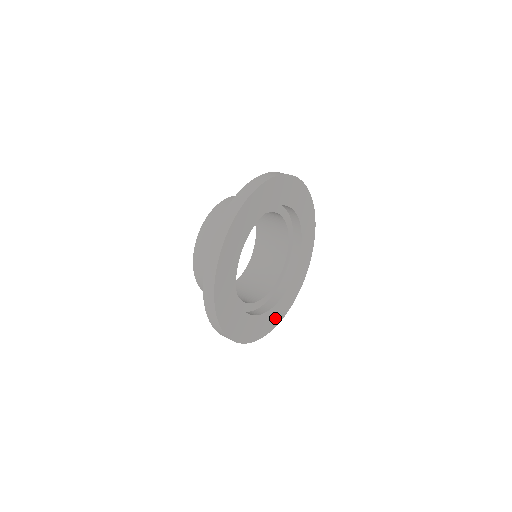
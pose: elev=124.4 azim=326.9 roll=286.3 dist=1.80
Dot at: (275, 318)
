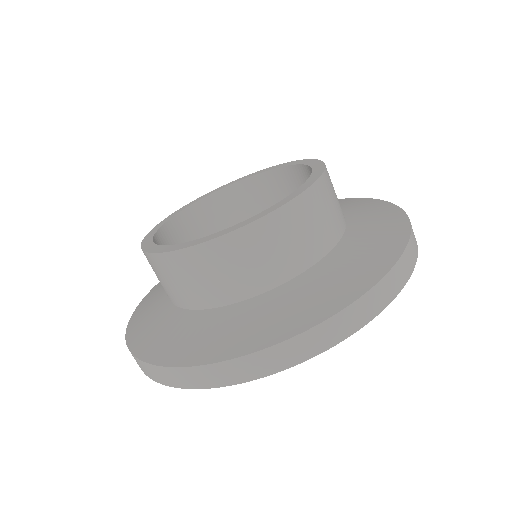
Dot at: occluded
